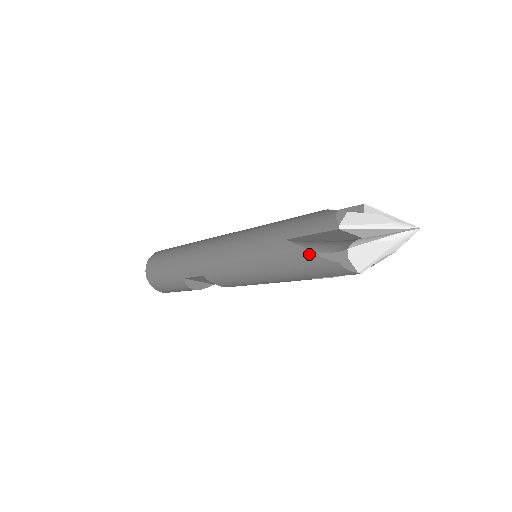
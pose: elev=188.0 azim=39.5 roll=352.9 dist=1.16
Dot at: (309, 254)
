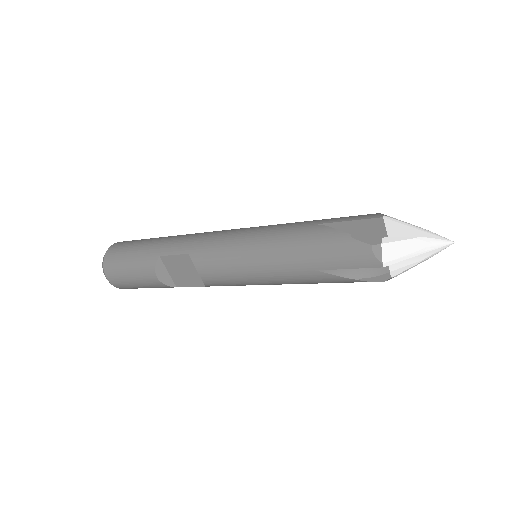
Dot at: (340, 234)
